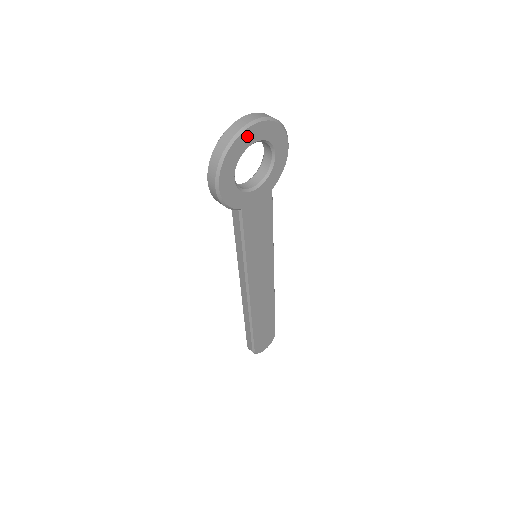
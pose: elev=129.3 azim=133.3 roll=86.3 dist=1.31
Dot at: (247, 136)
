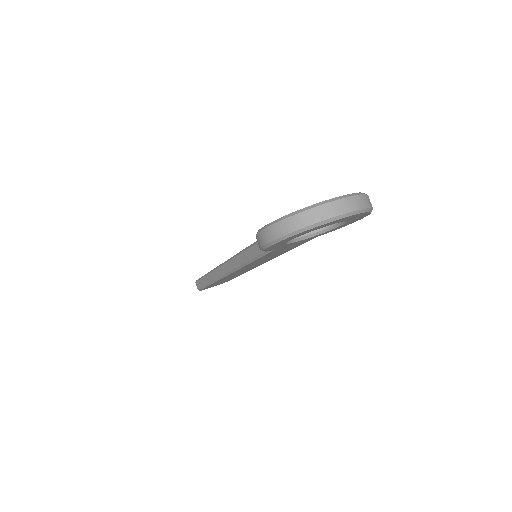
Dot at: (332, 222)
